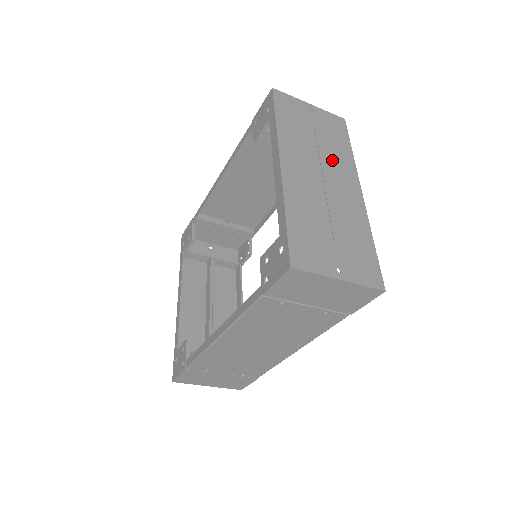
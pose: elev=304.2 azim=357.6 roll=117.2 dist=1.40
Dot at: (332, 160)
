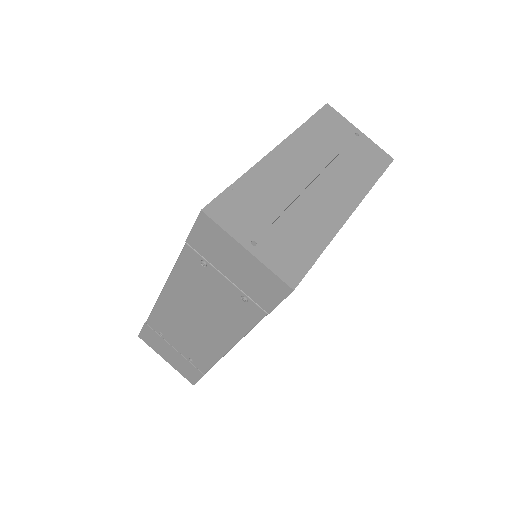
Dot at: (341, 175)
